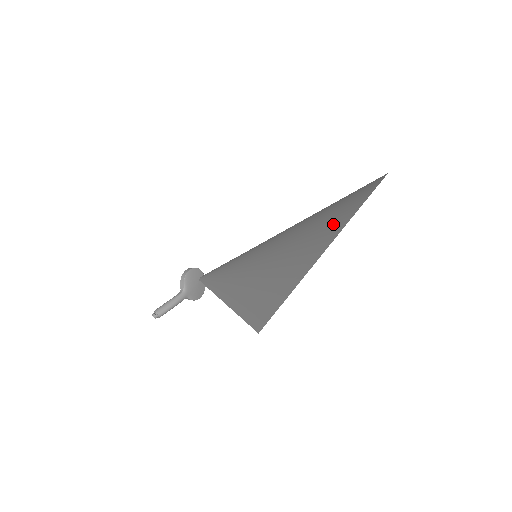
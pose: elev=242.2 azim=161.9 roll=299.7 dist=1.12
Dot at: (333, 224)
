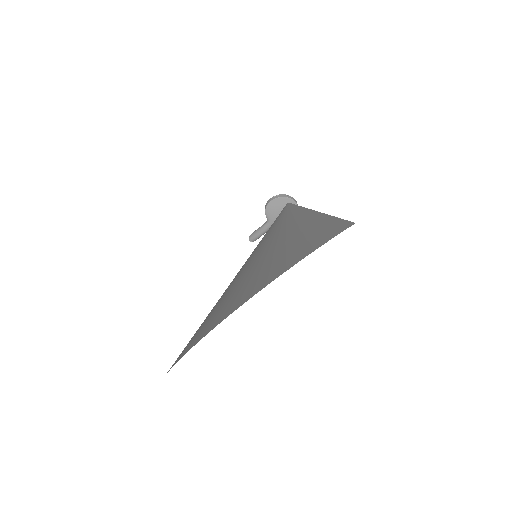
Dot at: (182, 351)
